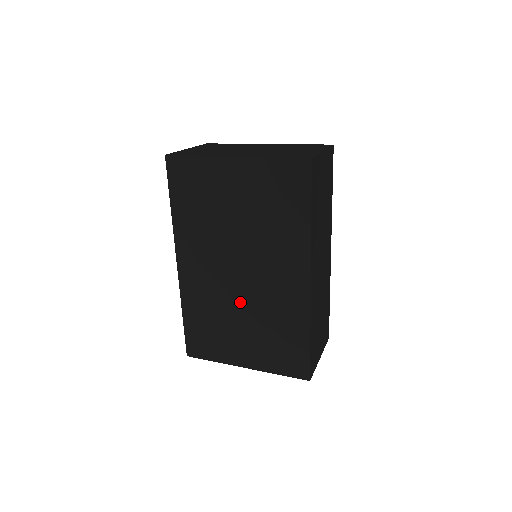
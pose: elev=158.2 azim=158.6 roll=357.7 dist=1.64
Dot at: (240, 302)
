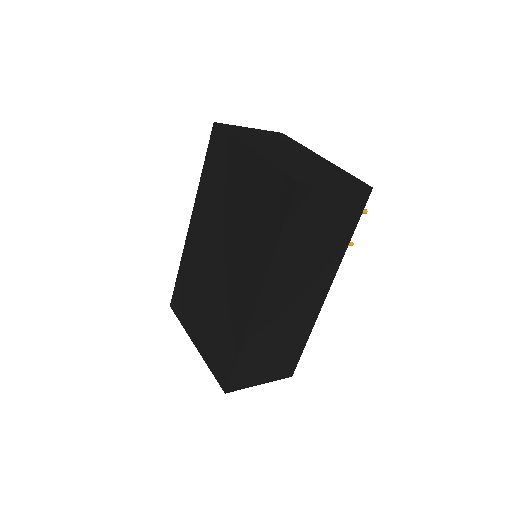
Dot at: (211, 285)
